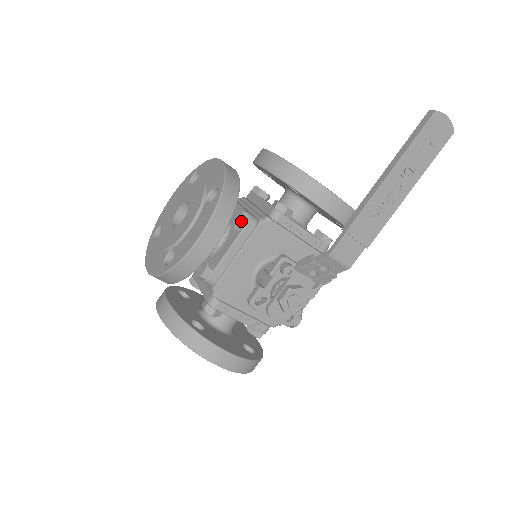
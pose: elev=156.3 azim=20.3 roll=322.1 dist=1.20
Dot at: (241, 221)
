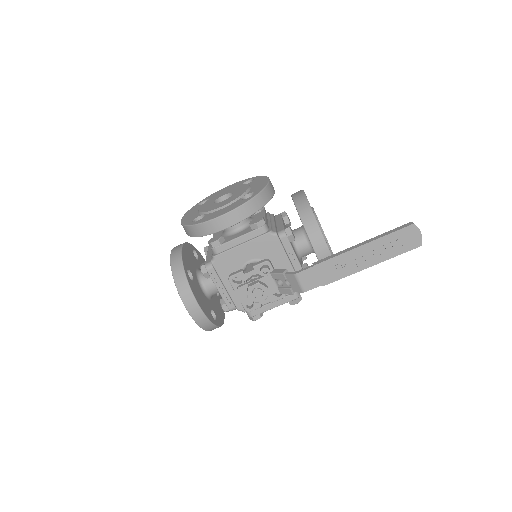
Dot at: (257, 223)
